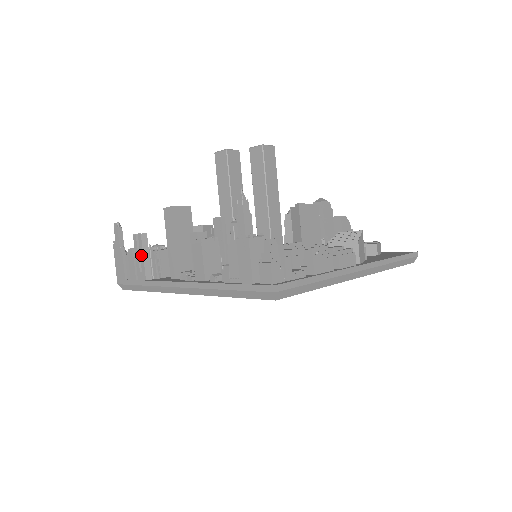
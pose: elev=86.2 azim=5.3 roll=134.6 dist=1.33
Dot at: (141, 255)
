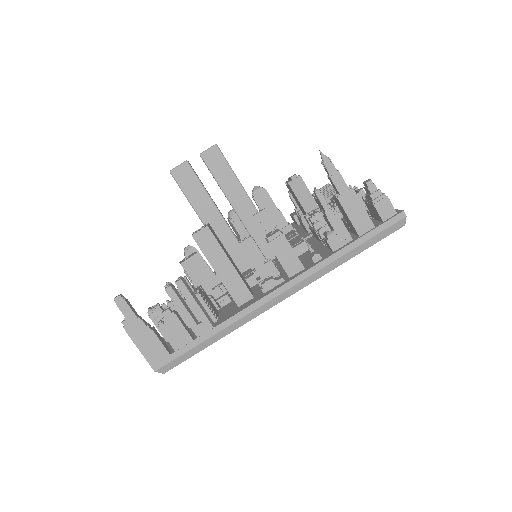
Dot at: (192, 304)
